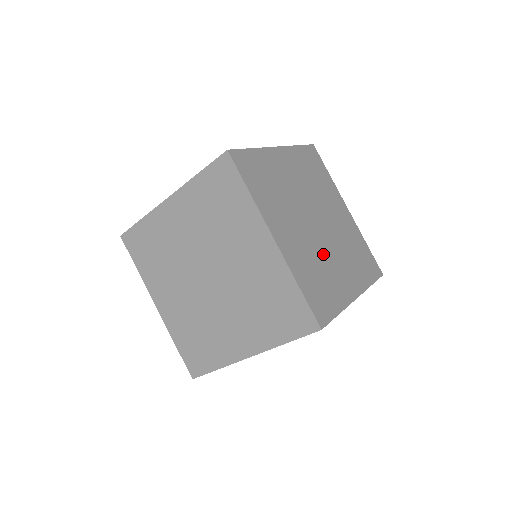
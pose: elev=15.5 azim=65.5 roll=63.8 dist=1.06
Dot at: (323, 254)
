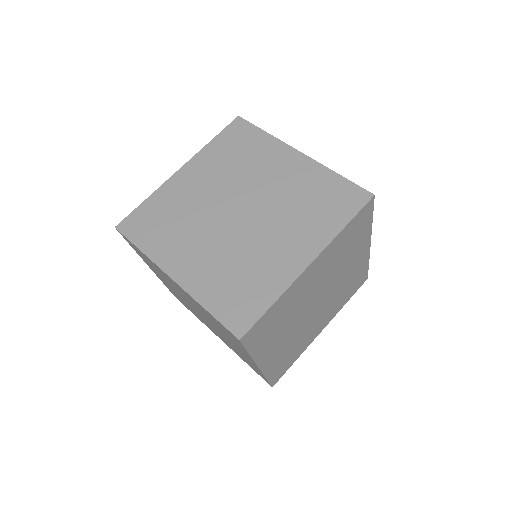
Dot at: occluded
